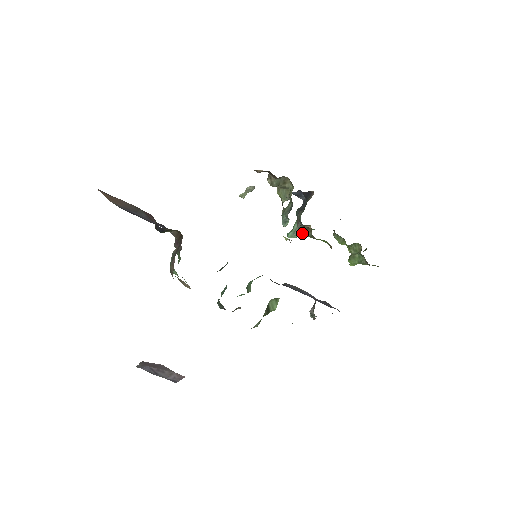
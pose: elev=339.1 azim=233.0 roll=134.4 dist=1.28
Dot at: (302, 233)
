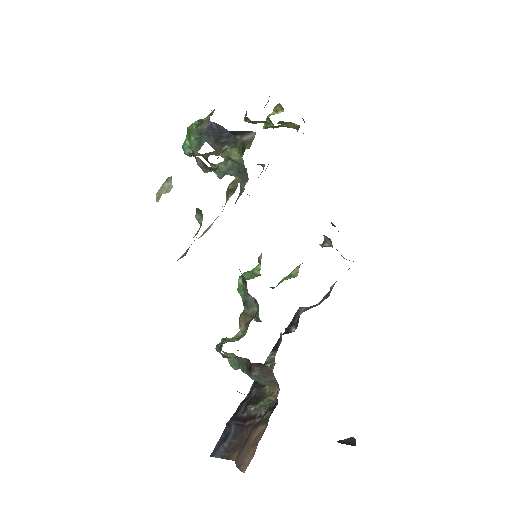
Dot at: occluded
